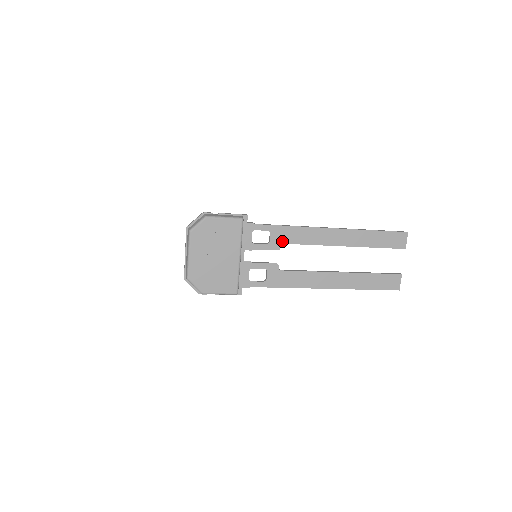
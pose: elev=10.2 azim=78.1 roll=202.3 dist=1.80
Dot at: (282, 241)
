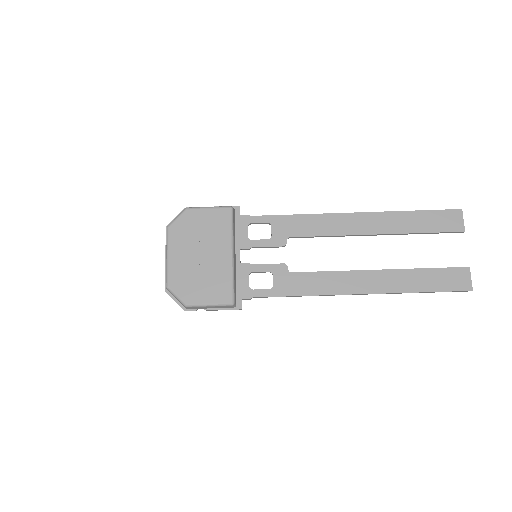
Dot at: (288, 234)
